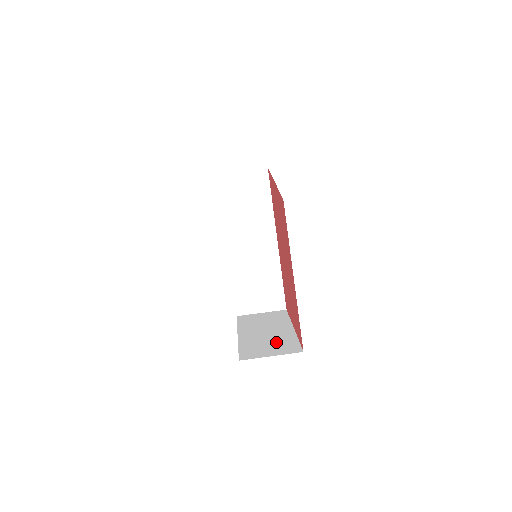
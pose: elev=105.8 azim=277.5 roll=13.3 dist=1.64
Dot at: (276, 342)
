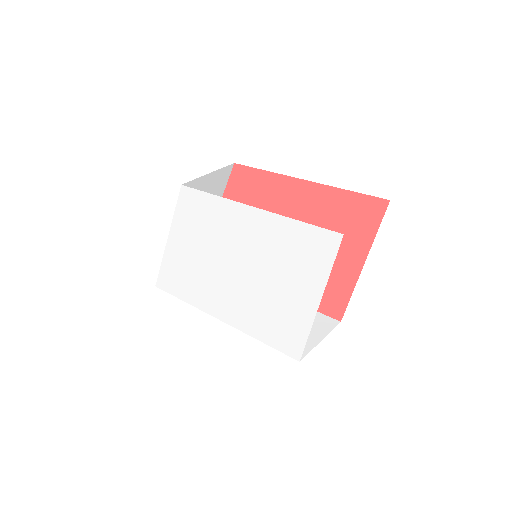
Dot at: occluded
